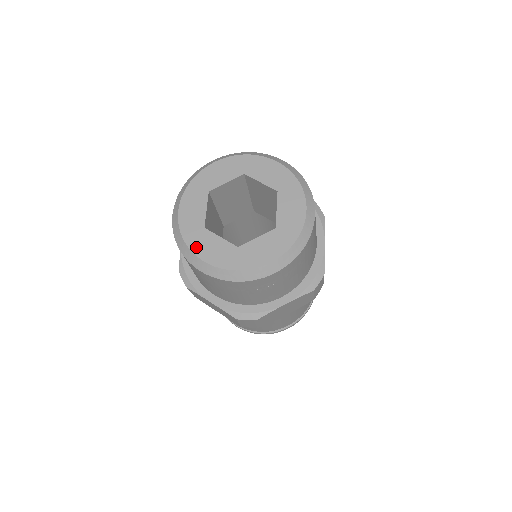
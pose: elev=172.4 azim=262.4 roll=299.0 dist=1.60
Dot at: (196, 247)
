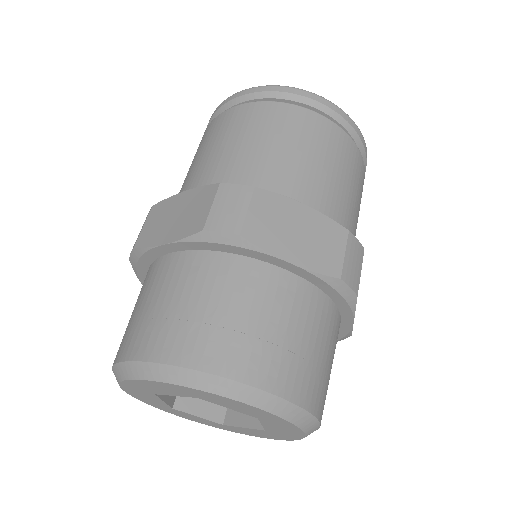
Dot at: (173, 413)
